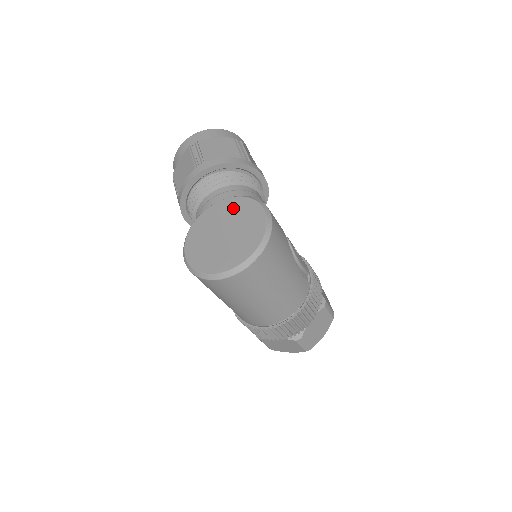
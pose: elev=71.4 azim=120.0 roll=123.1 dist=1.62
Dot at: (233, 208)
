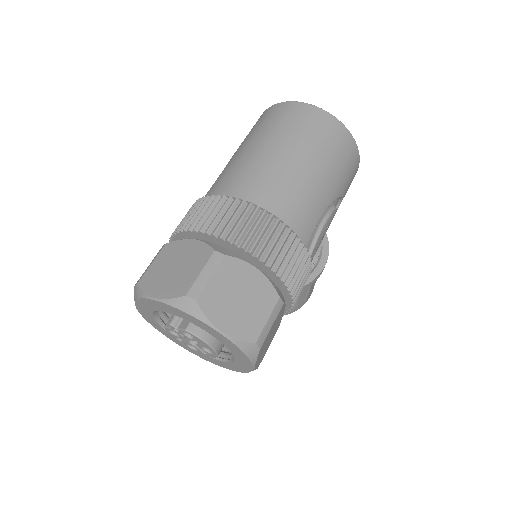
Dot at: occluded
